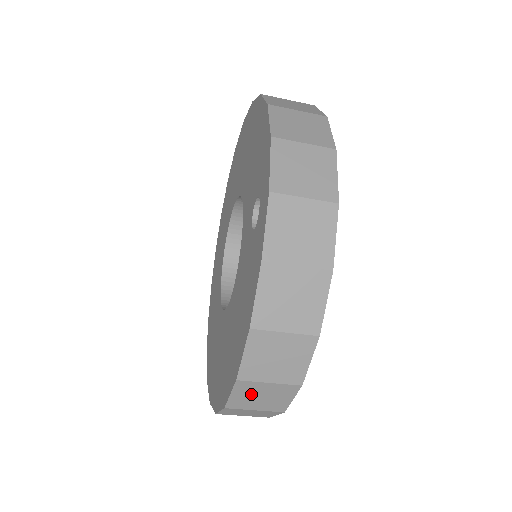
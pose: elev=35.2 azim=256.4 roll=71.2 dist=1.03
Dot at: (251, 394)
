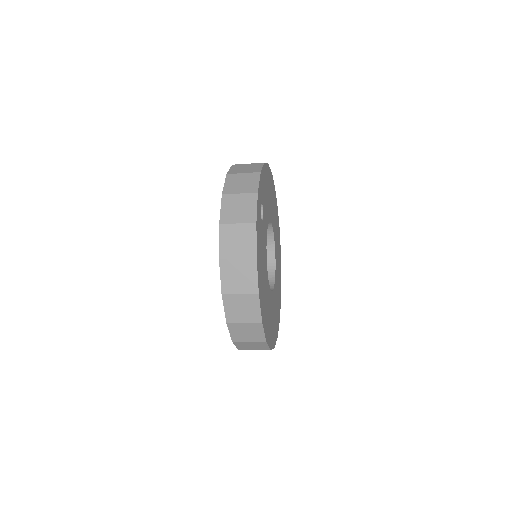
Dot at: (235, 307)
